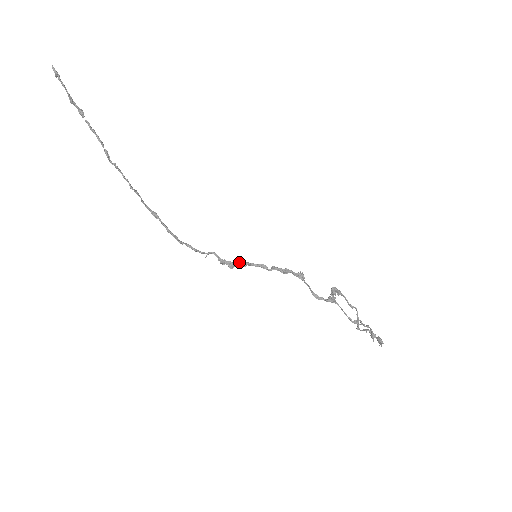
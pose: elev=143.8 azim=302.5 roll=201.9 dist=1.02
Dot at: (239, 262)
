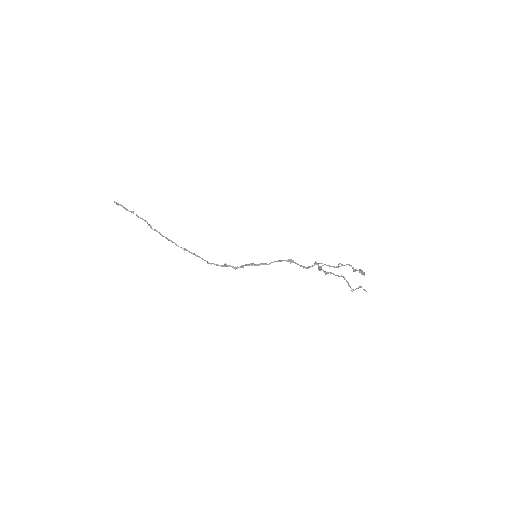
Dot at: (247, 264)
